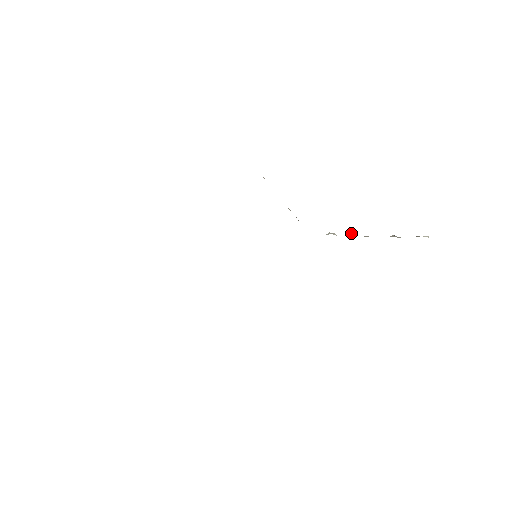
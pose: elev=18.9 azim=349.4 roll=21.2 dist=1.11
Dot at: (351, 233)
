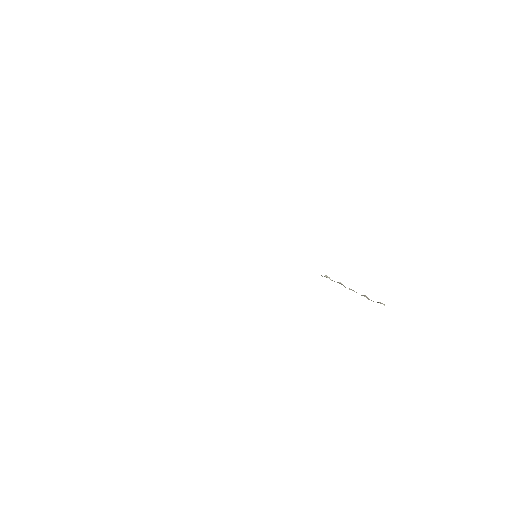
Dot at: occluded
